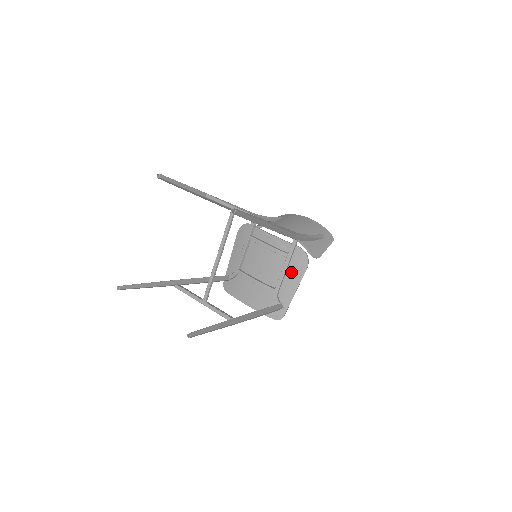
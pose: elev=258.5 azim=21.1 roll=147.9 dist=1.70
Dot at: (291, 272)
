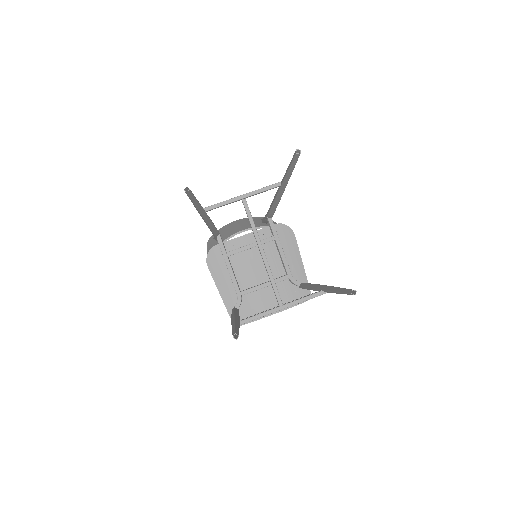
Dot at: (286, 250)
